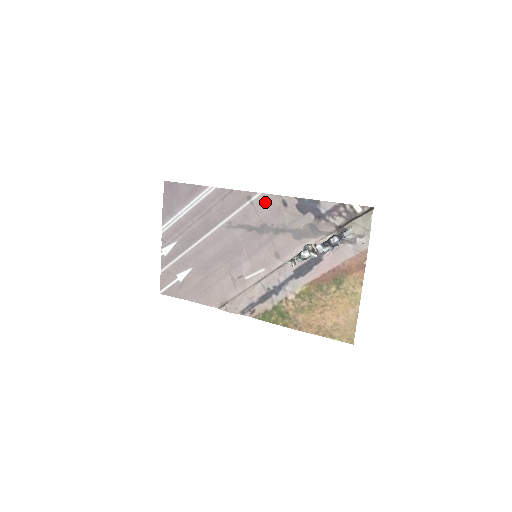
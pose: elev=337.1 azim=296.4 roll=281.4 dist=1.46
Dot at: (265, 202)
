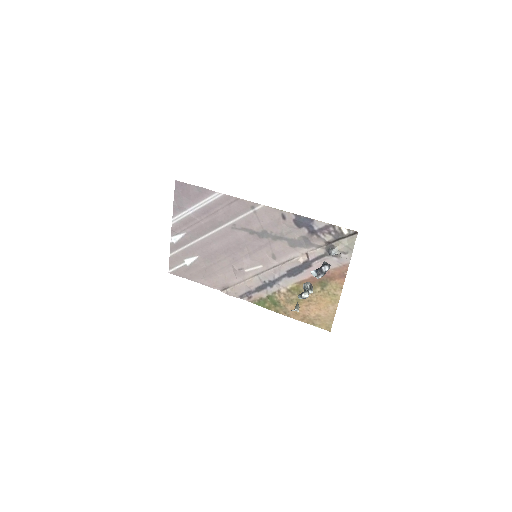
Dot at: (267, 213)
